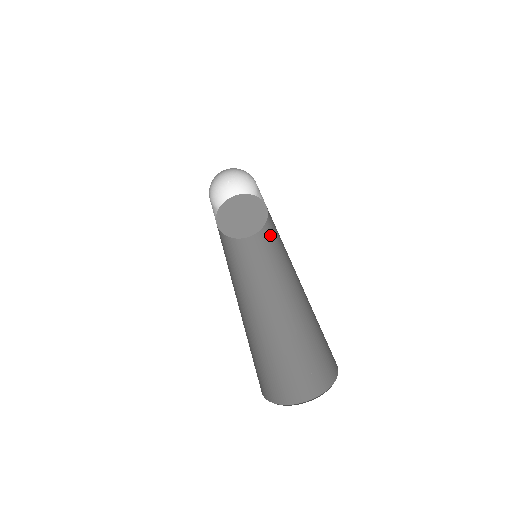
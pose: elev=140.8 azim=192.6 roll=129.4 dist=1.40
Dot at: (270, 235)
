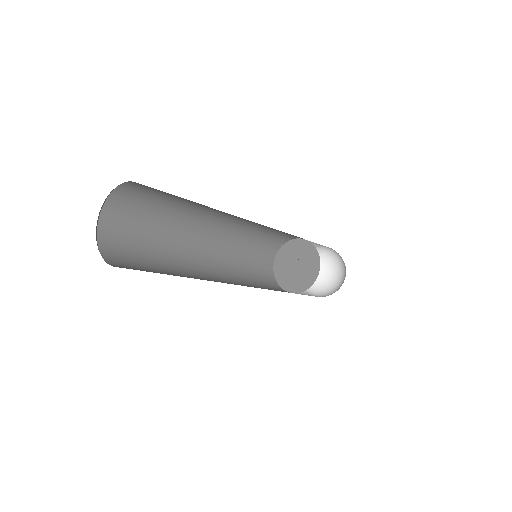
Dot at: occluded
